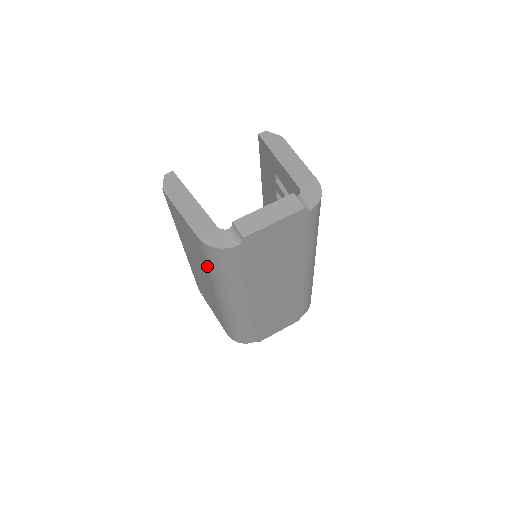
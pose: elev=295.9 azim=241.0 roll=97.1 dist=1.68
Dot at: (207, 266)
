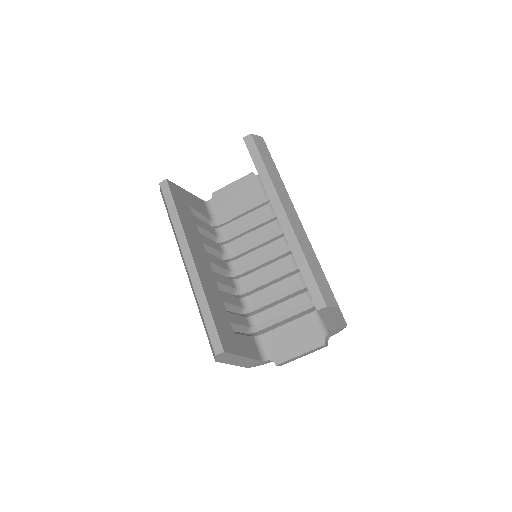
Dot at: occluded
